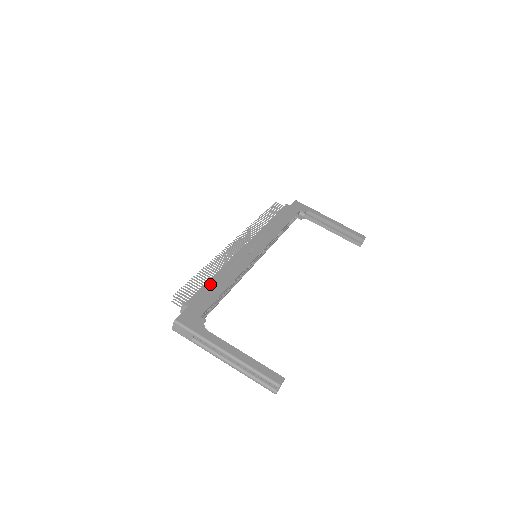
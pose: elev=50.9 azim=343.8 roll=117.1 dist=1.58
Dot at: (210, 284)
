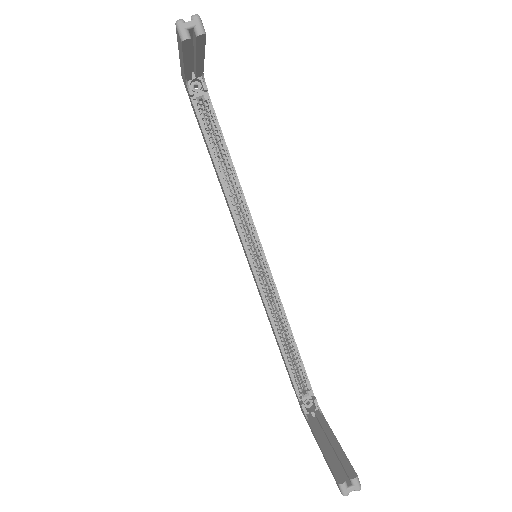
Dot at: occluded
